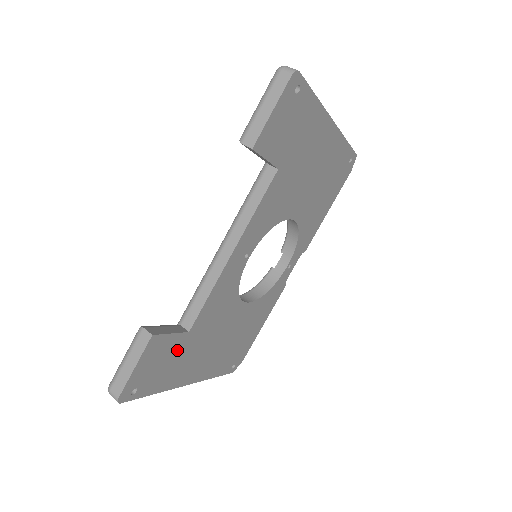
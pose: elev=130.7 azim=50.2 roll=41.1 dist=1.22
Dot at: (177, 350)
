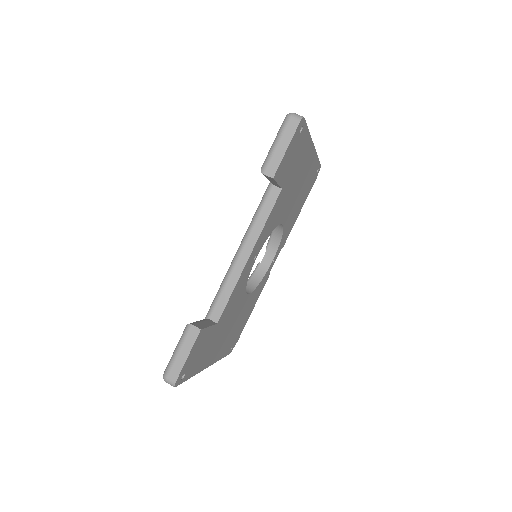
Dot at: (209, 339)
